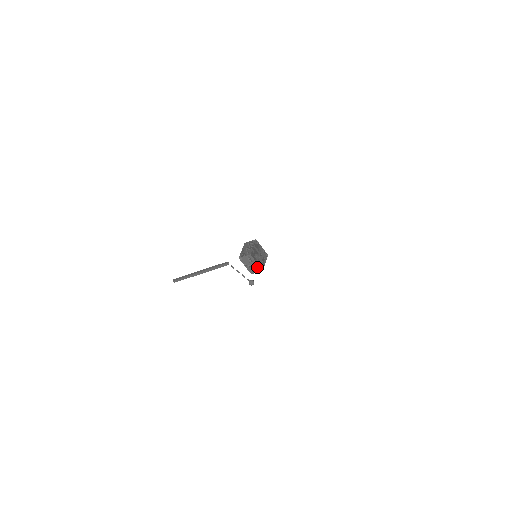
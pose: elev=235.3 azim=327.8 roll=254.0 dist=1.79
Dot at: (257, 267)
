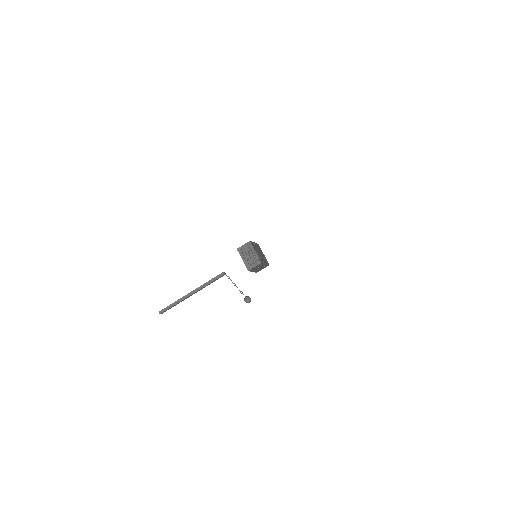
Dot at: (255, 259)
